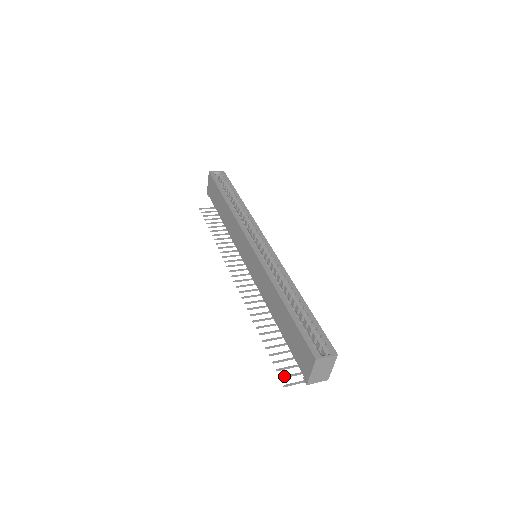
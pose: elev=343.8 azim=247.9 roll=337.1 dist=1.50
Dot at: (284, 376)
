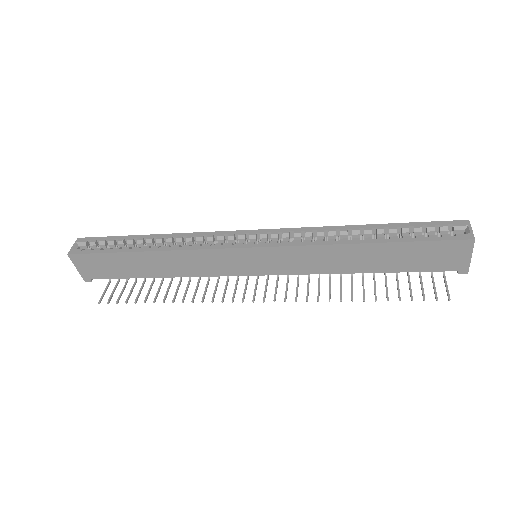
Dot at: (435, 295)
